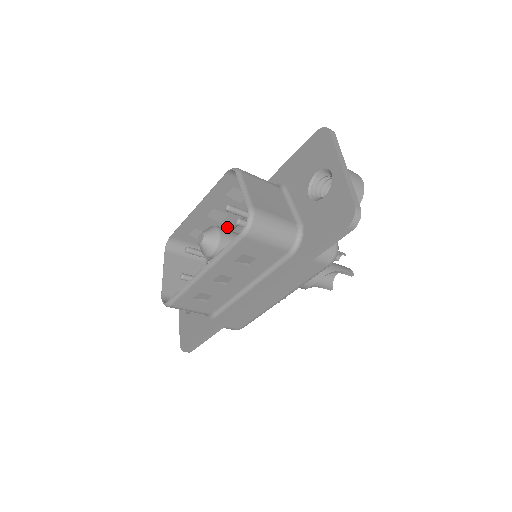
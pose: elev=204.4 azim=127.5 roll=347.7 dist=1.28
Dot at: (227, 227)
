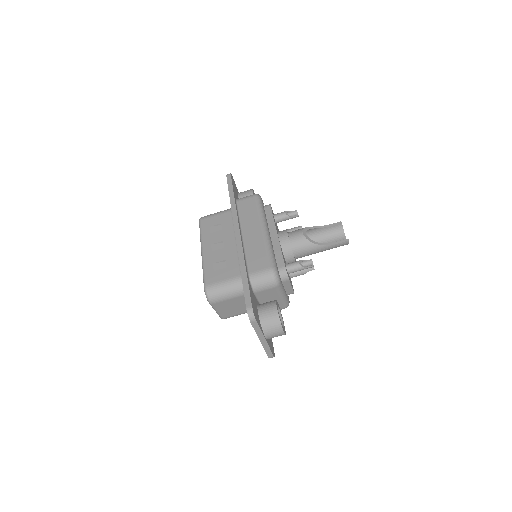
Dot at: occluded
